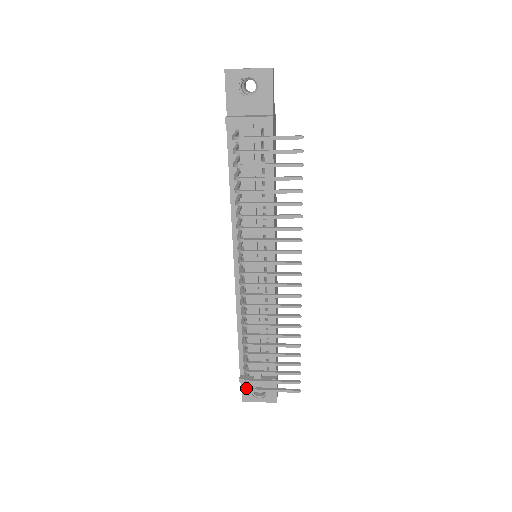
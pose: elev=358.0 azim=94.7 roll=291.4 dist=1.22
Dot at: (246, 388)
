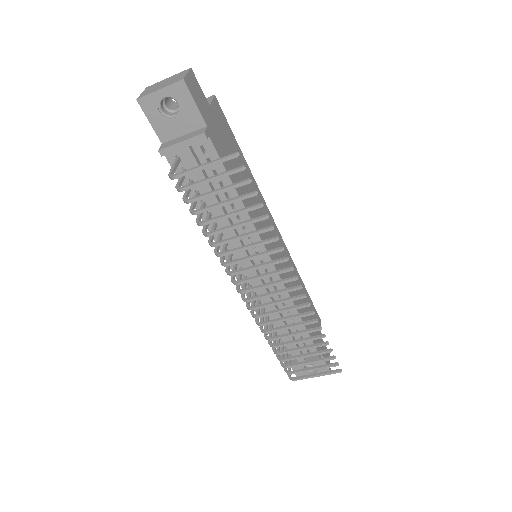
Dot at: occluded
